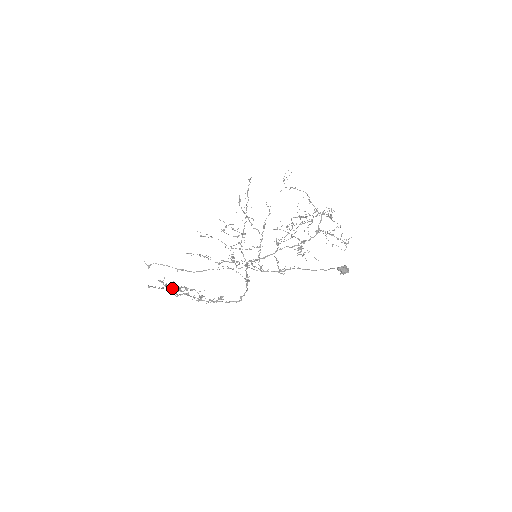
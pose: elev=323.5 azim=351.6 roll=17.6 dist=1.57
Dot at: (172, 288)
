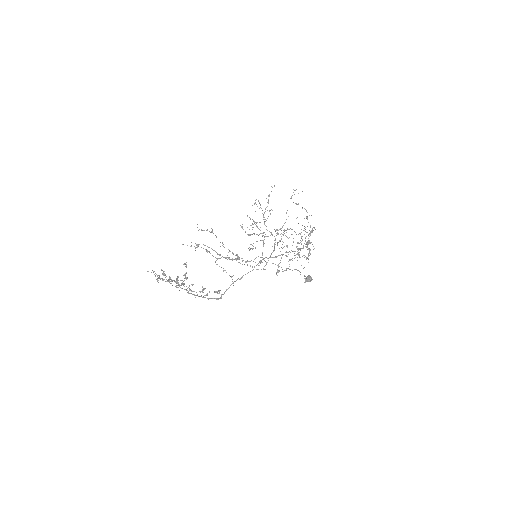
Dot at: (162, 278)
